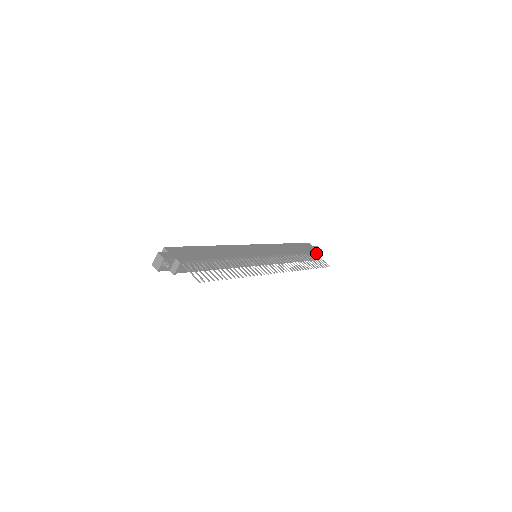
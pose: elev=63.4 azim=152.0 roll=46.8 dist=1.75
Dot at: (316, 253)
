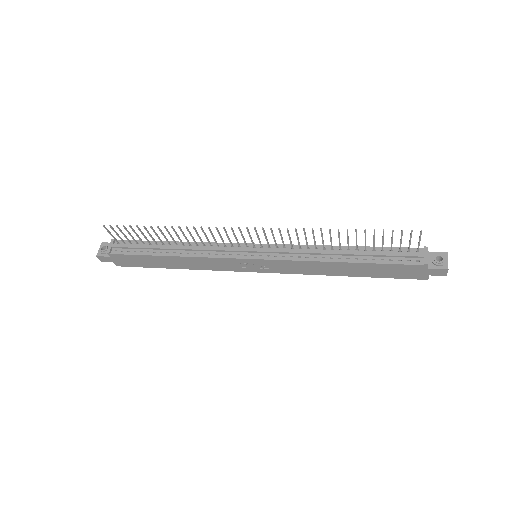
Dot at: (418, 250)
